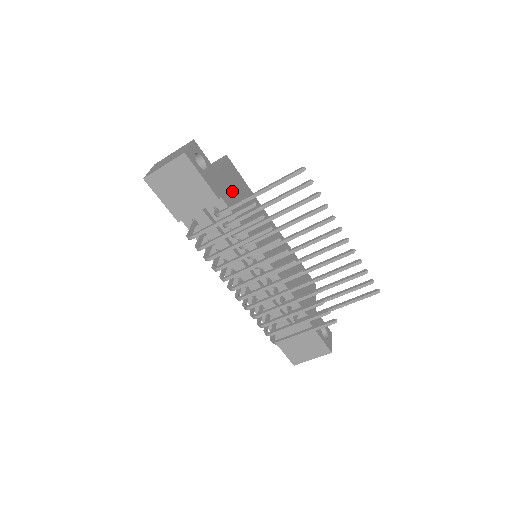
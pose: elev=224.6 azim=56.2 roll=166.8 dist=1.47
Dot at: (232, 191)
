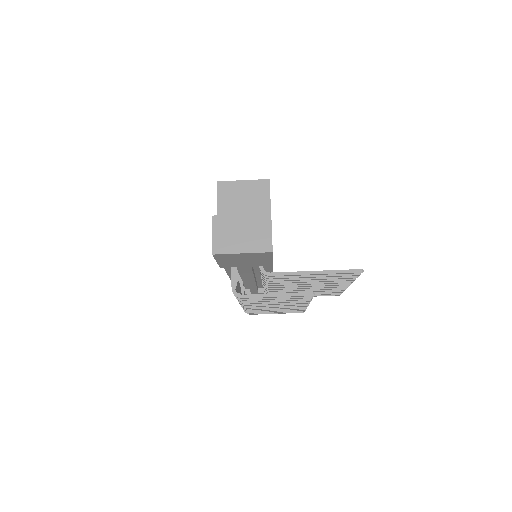
Dot at: occluded
